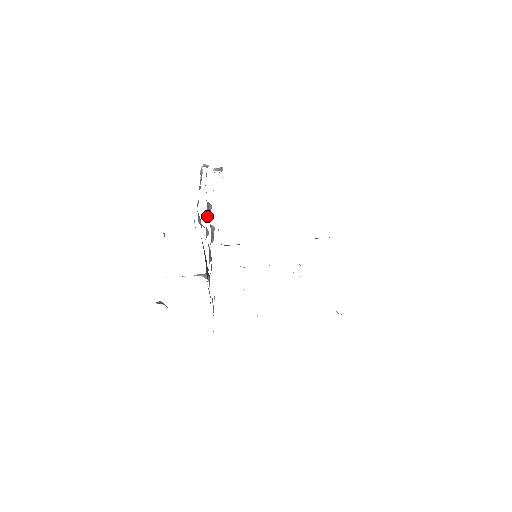
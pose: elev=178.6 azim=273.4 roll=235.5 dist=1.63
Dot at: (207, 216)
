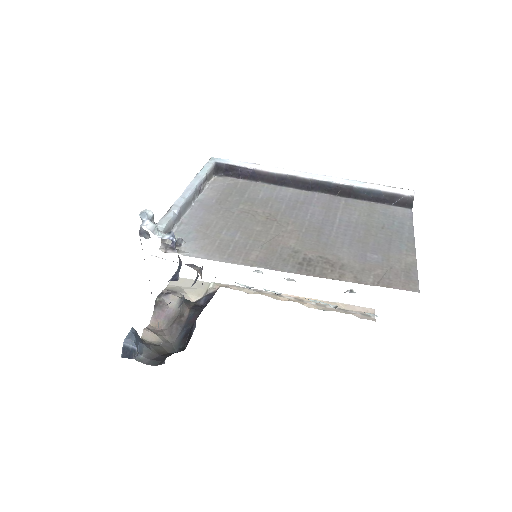
Dot at: occluded
